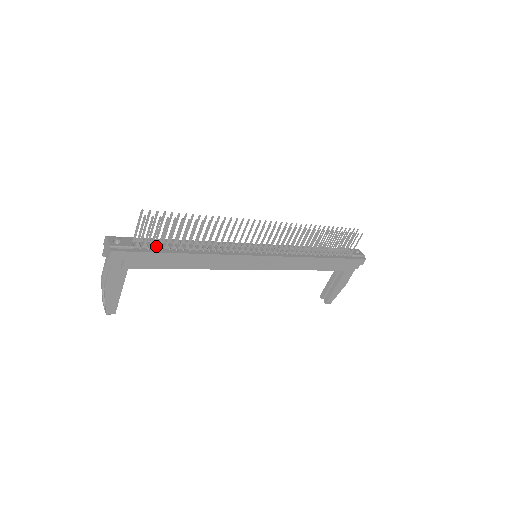
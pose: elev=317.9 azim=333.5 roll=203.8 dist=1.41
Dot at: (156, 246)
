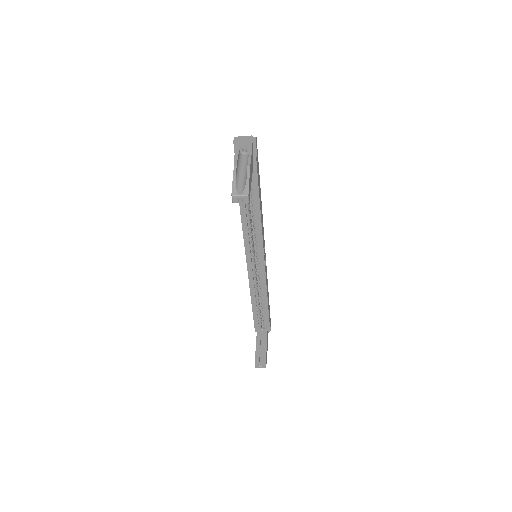
Dot at: occluded
